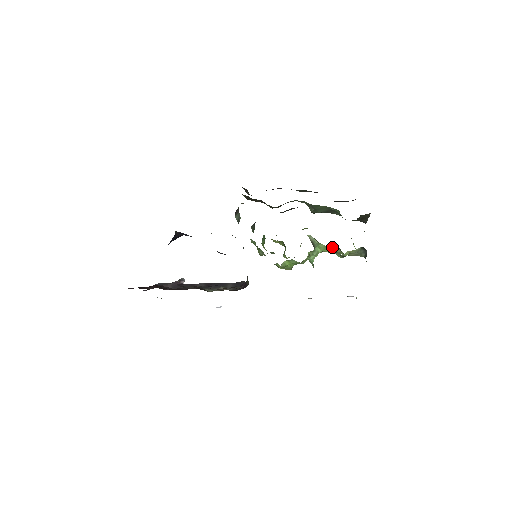
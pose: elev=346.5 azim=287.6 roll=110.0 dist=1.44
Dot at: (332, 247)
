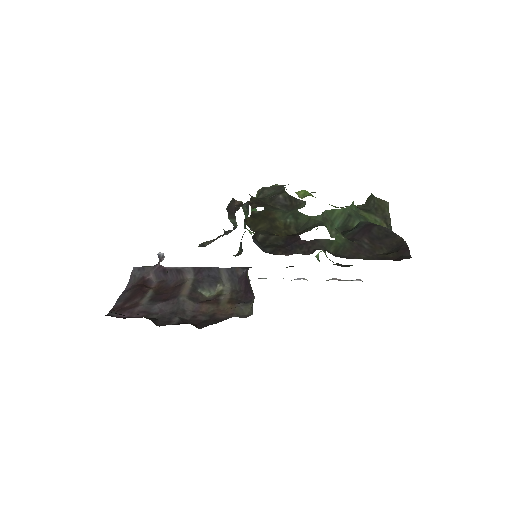
Dot at: occluded
